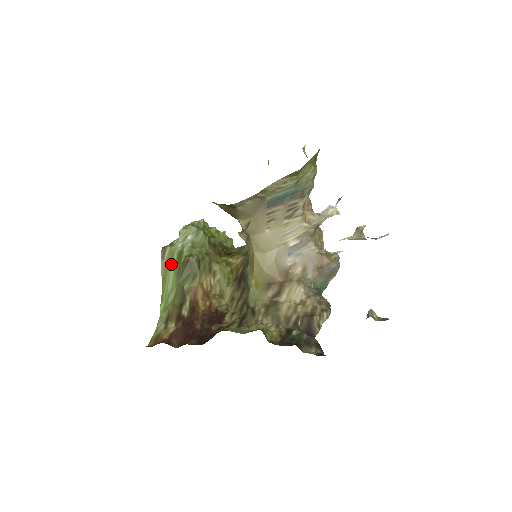
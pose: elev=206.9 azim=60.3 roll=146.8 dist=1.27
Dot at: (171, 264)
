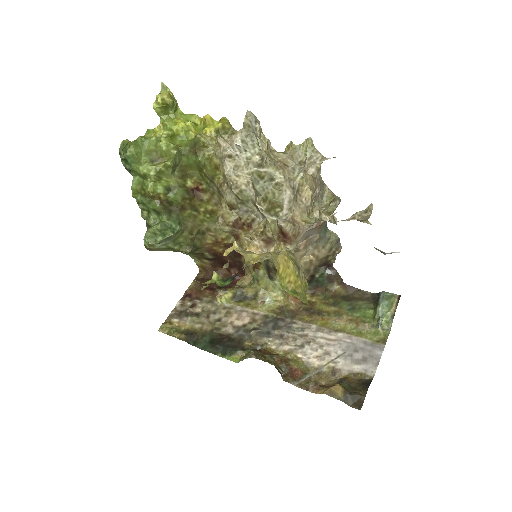
Dot at: occluded
